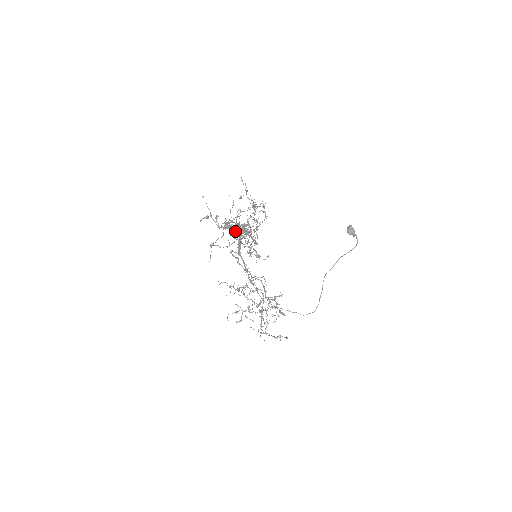
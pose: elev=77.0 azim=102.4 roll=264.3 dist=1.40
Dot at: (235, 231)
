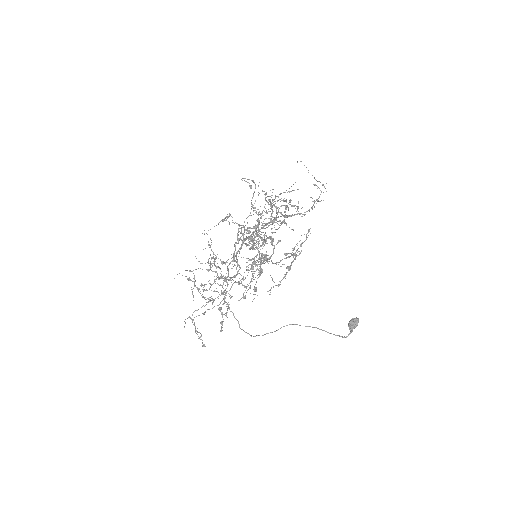
Dot at: occluded
